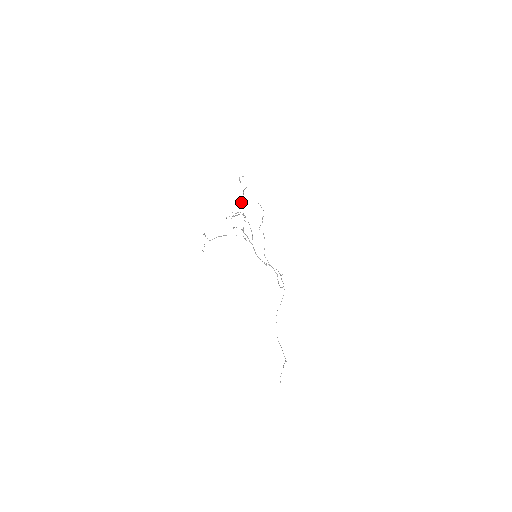
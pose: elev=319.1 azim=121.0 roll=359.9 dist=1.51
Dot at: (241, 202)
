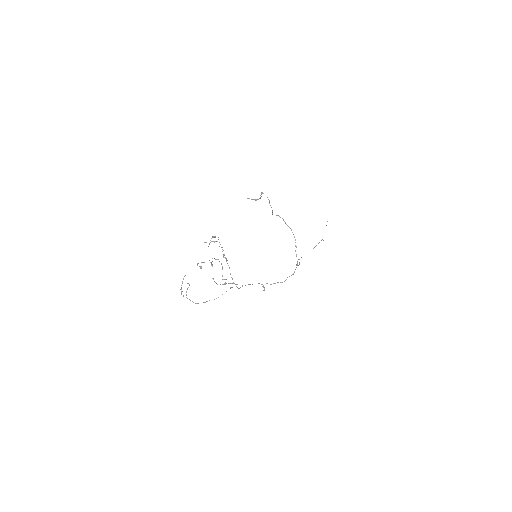
Dot at: occluded
